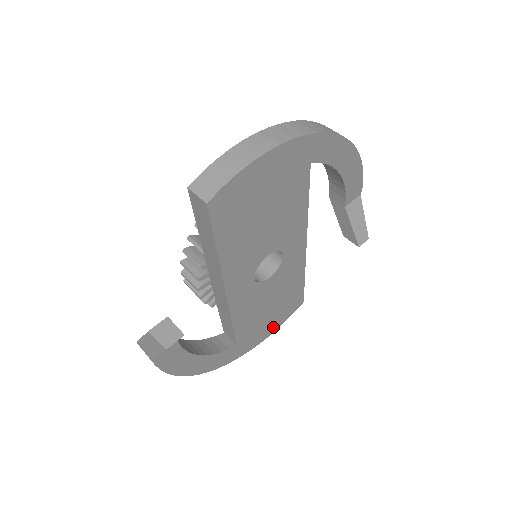
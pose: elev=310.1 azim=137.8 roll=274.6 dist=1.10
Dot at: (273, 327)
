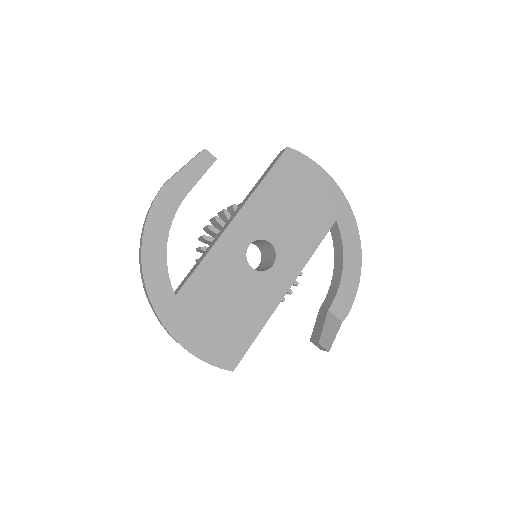
Dot at: (199, 345)
